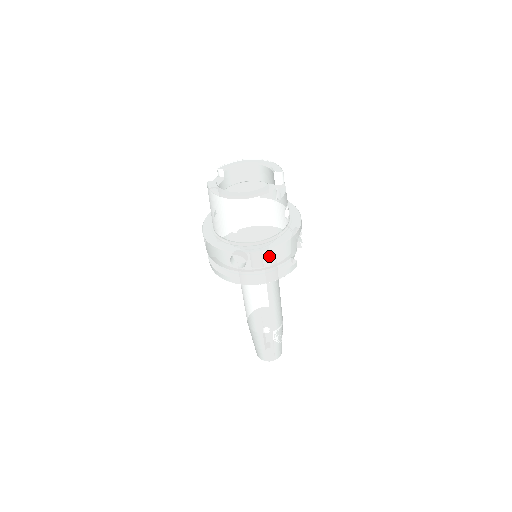
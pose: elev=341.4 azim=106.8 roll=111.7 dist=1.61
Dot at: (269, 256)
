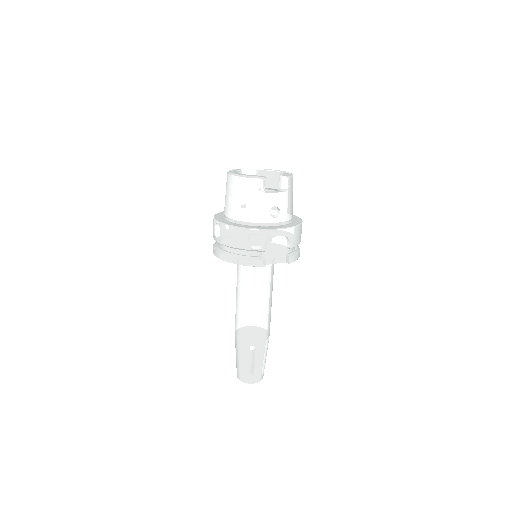
Dot at: (236, 234)
